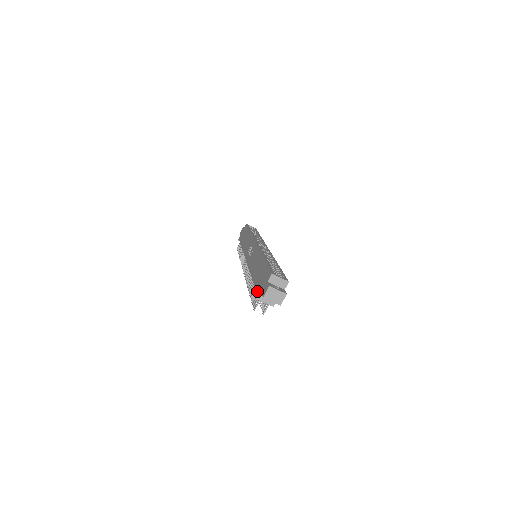
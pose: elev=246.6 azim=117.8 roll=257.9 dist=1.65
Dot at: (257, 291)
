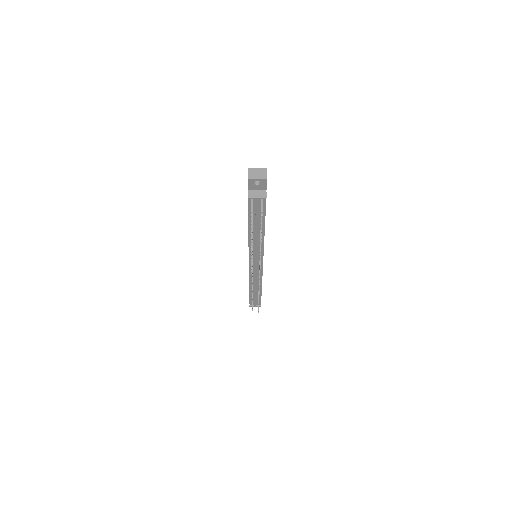
Dot at: occluded
